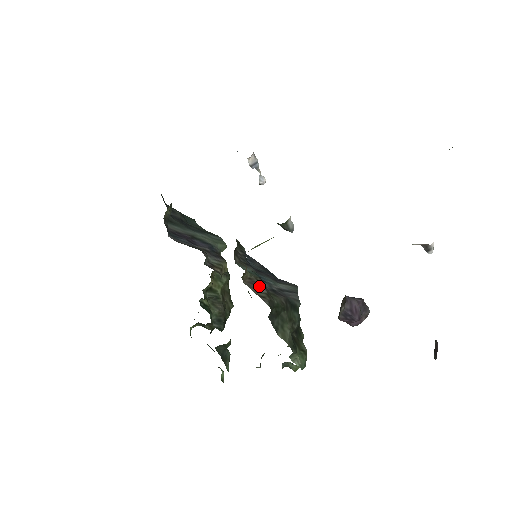
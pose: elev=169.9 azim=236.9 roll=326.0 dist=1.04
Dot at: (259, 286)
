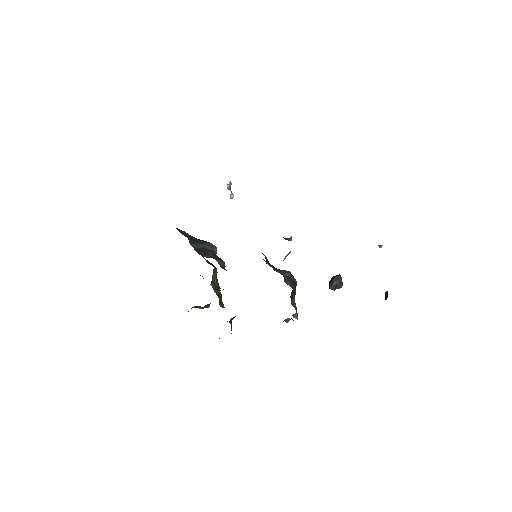
Dot at: (287, 280)
